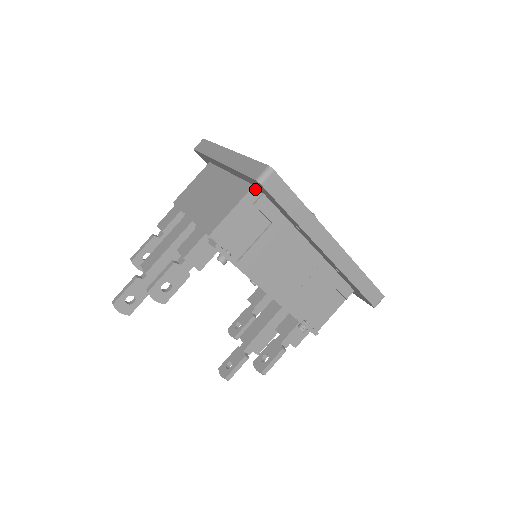
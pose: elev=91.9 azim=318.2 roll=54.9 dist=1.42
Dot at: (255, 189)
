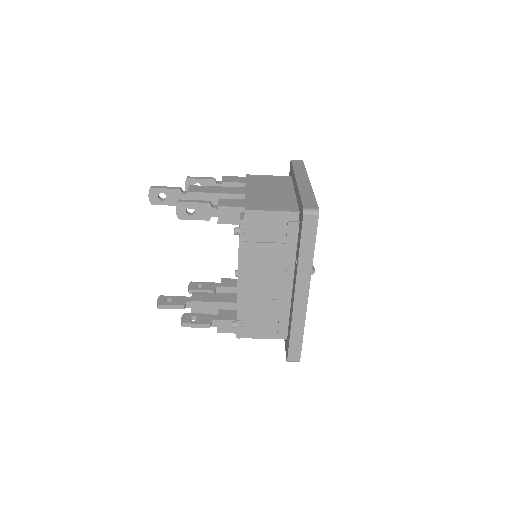
Dot at: (298, 215)
